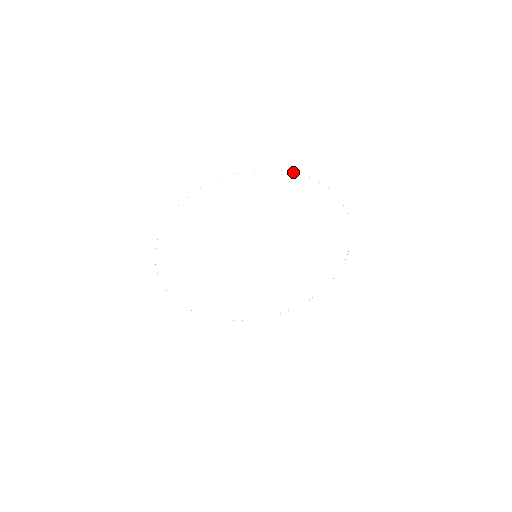
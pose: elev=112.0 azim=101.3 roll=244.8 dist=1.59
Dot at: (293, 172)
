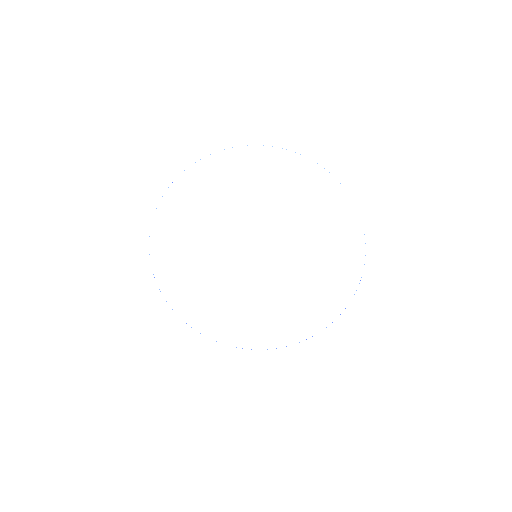
Dot at: (329, 172)
